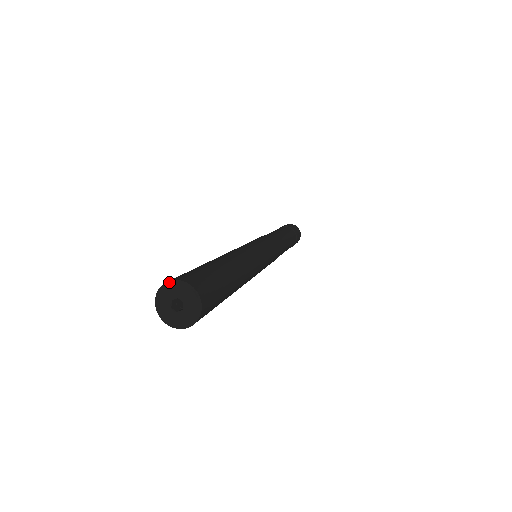
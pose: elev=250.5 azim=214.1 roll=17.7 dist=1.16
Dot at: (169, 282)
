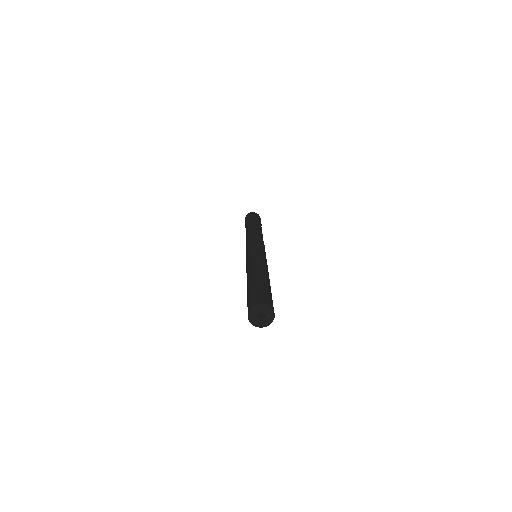
Dot at: (269, 307)
